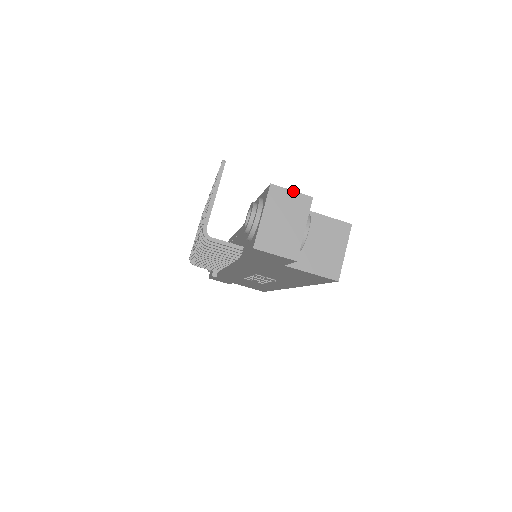
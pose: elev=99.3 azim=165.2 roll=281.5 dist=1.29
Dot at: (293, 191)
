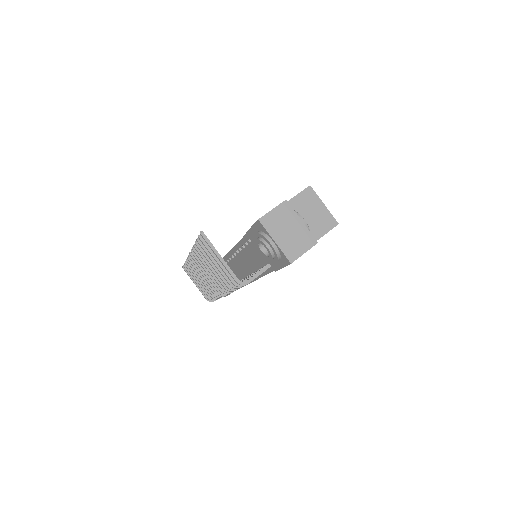
Dot at: (273, 209)
